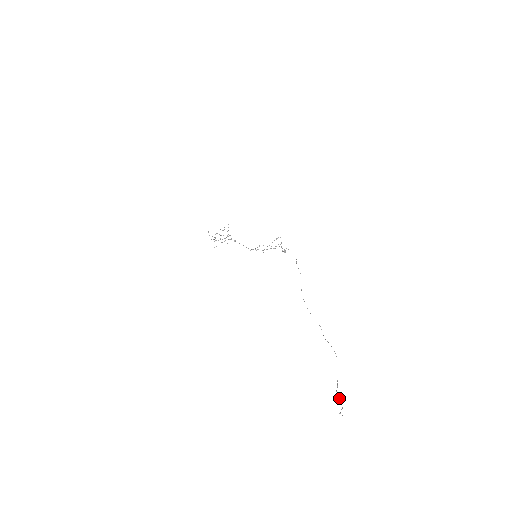
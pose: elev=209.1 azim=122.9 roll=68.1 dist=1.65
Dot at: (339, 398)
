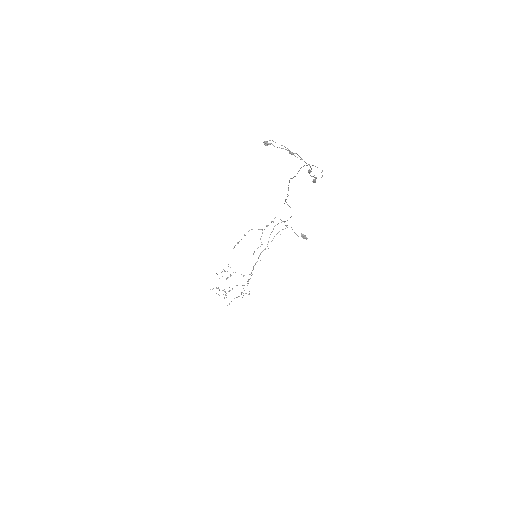
Dot at: (308, 172)
